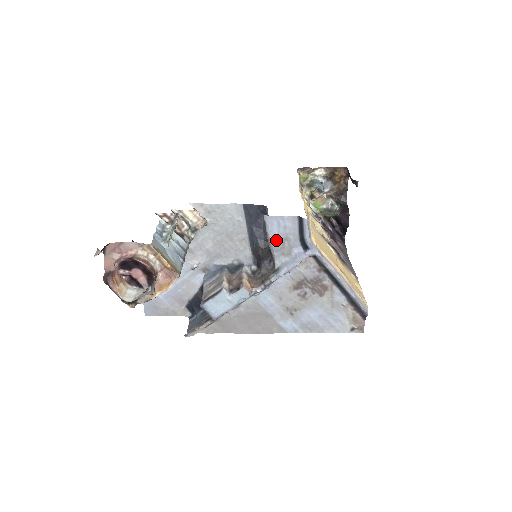
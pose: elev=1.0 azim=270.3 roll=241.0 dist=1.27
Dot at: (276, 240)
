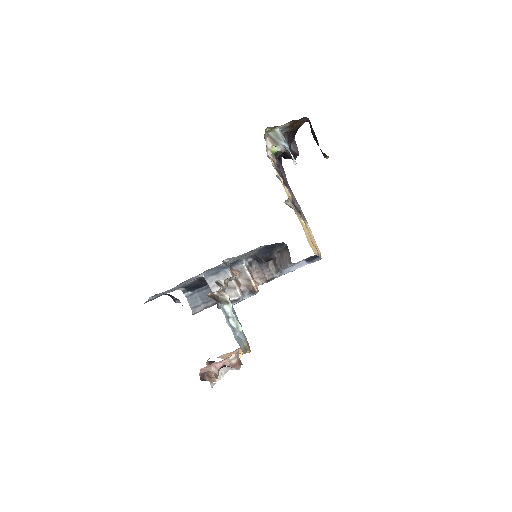
Dot at: occluded
